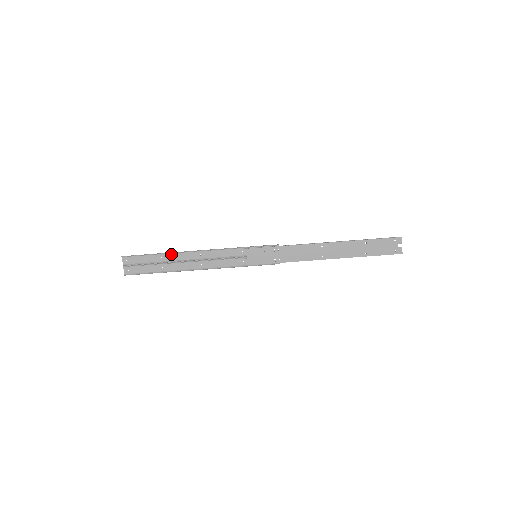
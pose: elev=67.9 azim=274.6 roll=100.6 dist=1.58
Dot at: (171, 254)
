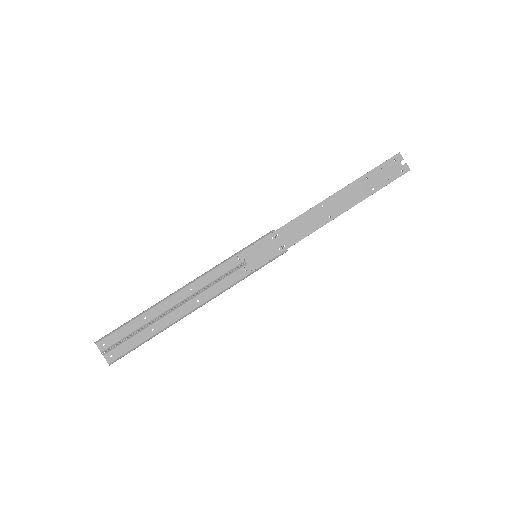
Dot at: (155, 307)
